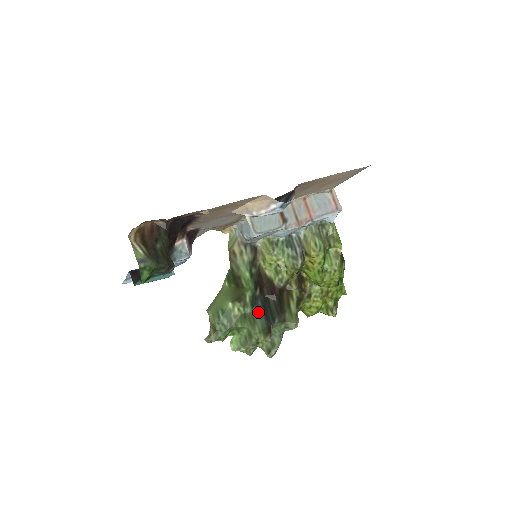
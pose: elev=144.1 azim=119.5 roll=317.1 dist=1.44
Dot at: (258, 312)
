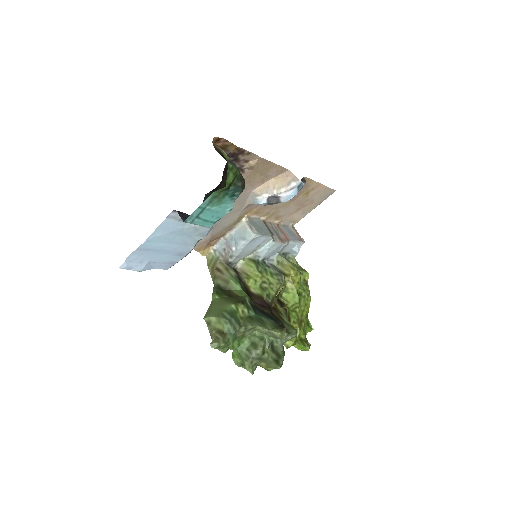
Dot at: (262, 315)
